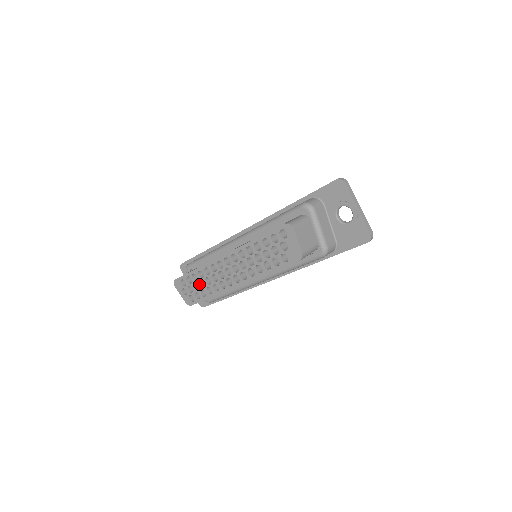
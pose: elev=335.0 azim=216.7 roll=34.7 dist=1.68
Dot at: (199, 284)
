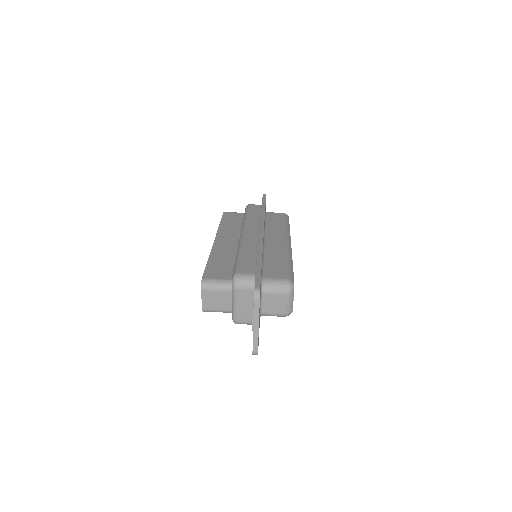
Dot at: occluded
